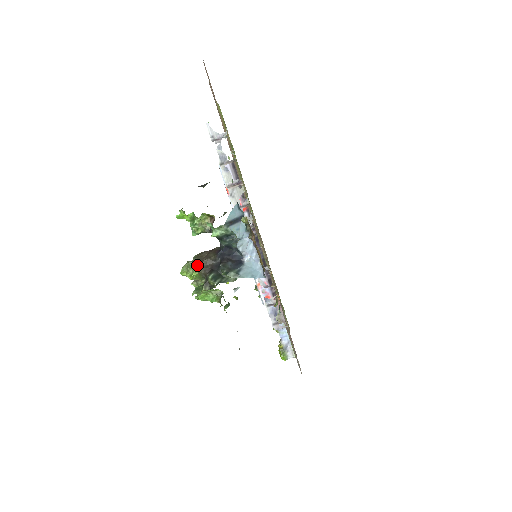
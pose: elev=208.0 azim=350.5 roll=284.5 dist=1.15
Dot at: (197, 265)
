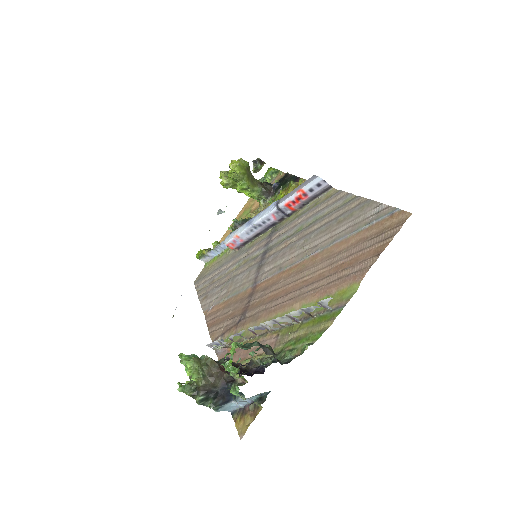
Dot at: (202, 379)
